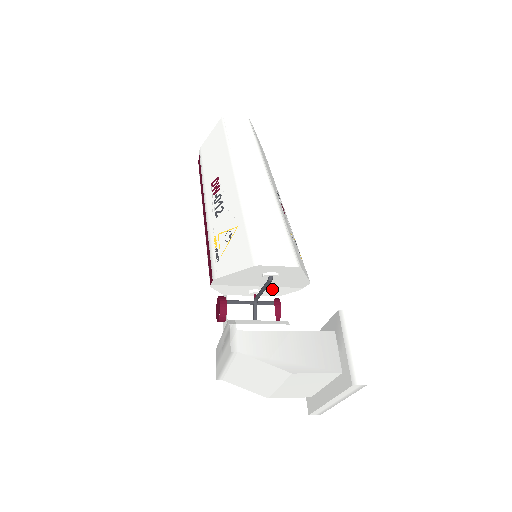
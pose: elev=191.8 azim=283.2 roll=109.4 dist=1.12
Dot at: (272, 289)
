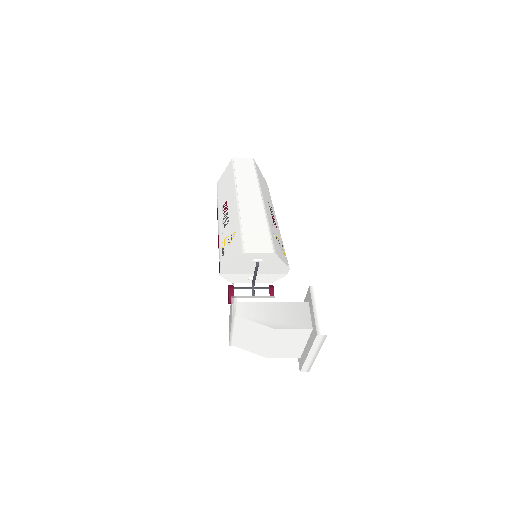
Dot at: (265, 276)
